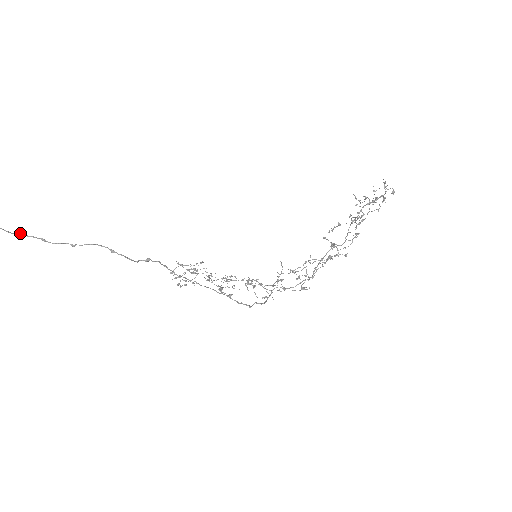
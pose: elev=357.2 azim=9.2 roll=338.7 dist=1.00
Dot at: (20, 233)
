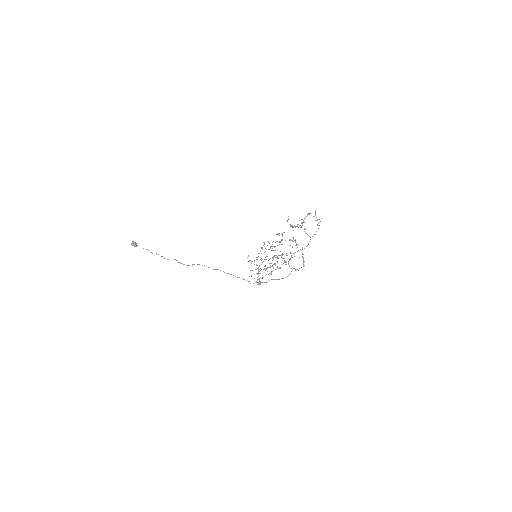
Dot at: occluded
